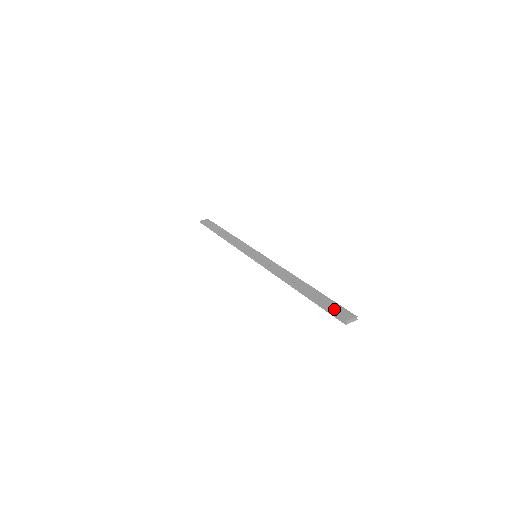
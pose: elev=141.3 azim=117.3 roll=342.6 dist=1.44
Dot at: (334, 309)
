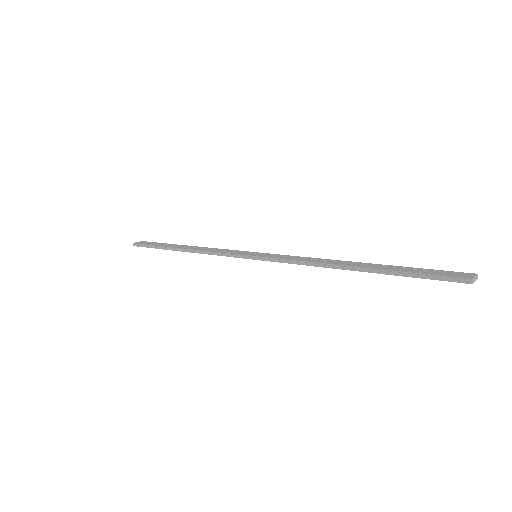
Dot at: (438, 273)
